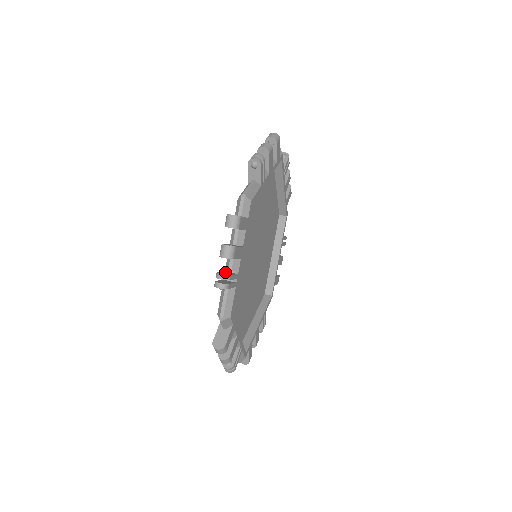
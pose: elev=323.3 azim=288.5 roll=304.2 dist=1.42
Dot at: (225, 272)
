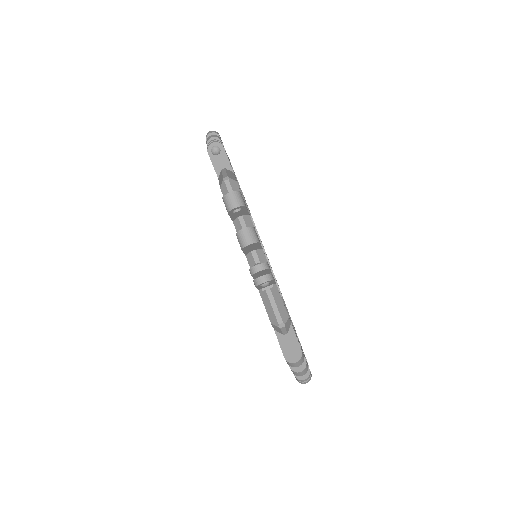
Dot at: occluded
